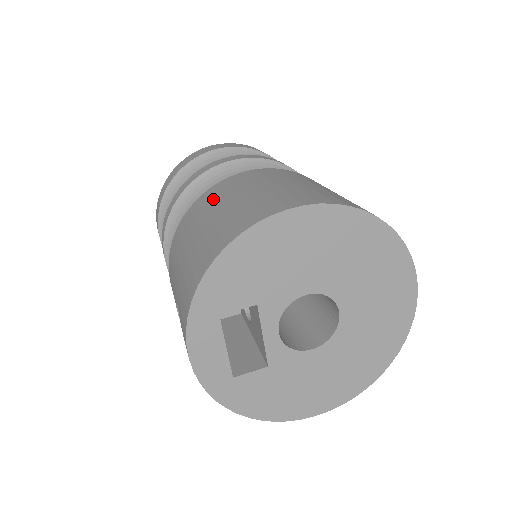
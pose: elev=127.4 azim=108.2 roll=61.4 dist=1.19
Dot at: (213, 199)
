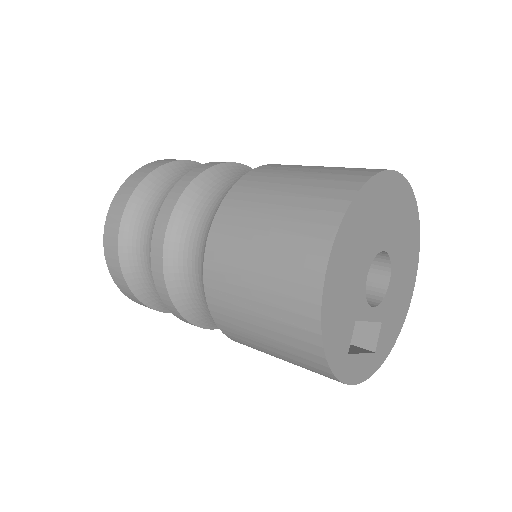
Dot at: (229, 295)
